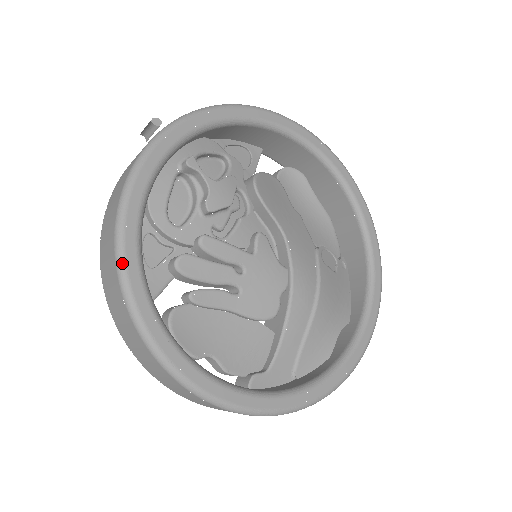
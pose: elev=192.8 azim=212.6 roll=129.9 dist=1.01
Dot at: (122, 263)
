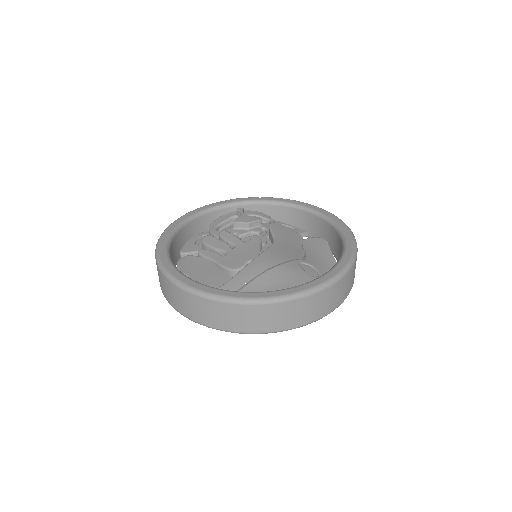
Dot at: (175, 221)
